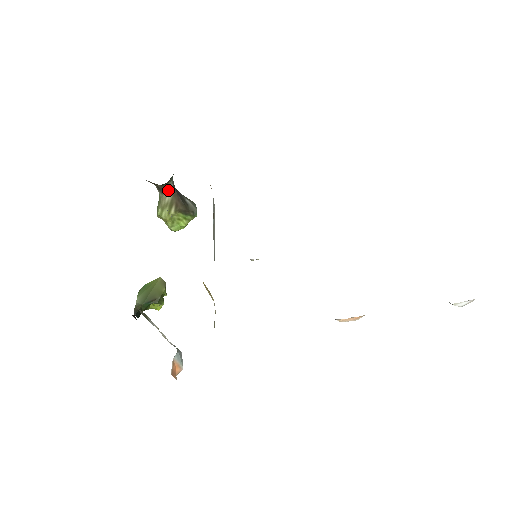
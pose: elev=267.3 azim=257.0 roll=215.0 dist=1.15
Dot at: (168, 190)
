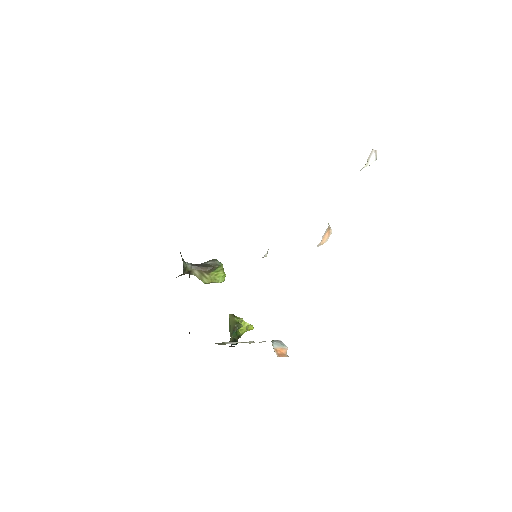
Dot at: (192, 270)
